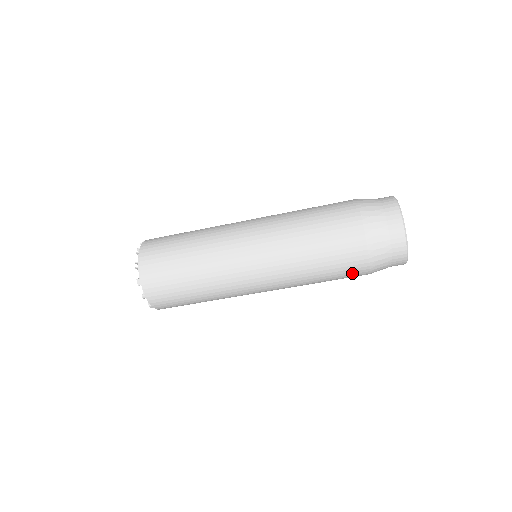
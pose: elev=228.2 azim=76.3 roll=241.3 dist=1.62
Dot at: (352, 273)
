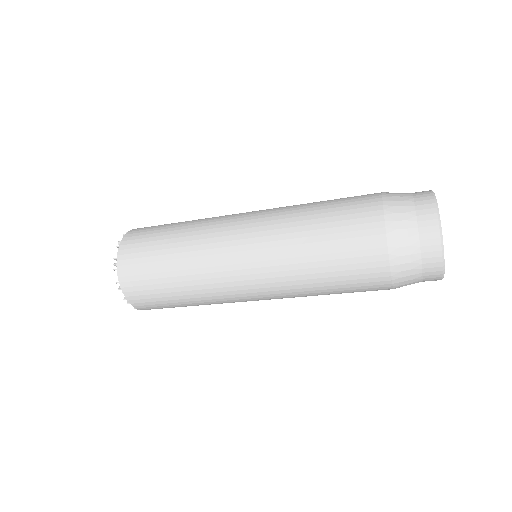
Dot at: occluded
